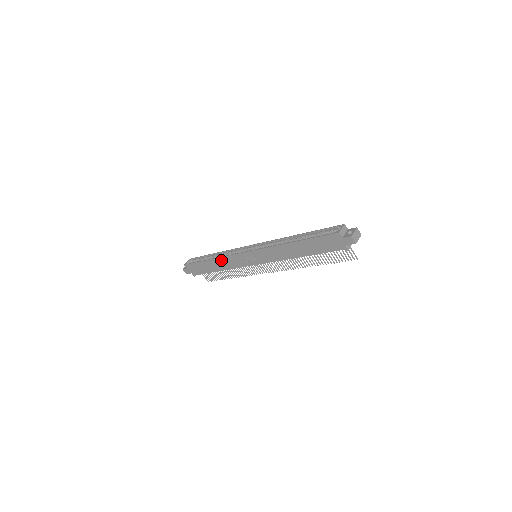
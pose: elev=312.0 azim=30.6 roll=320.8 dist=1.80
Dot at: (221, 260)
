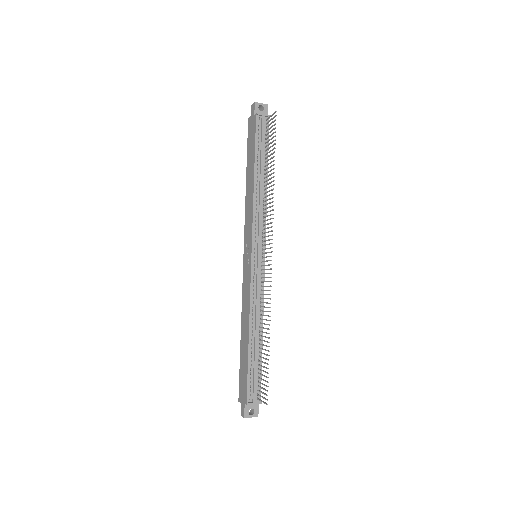
Dot at: (243, 313)
